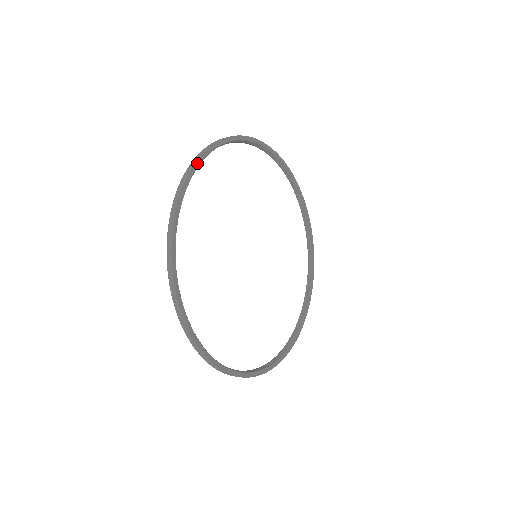
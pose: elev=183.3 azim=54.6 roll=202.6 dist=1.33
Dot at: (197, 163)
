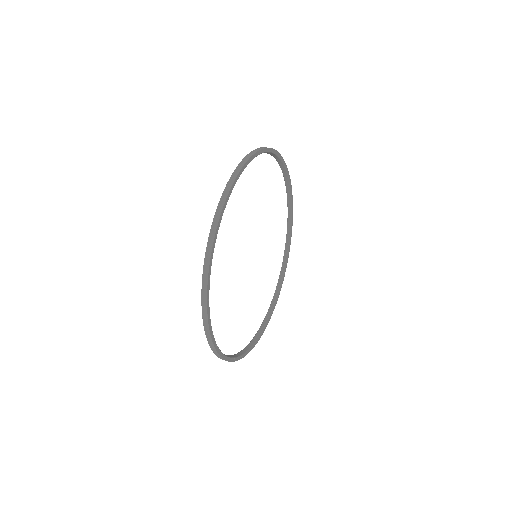
Dot at: (208, 316)
